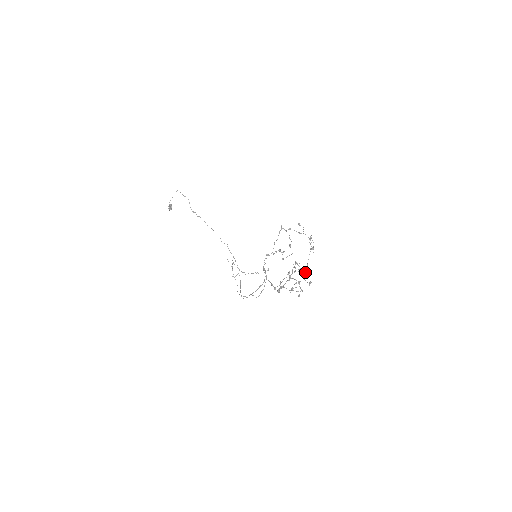
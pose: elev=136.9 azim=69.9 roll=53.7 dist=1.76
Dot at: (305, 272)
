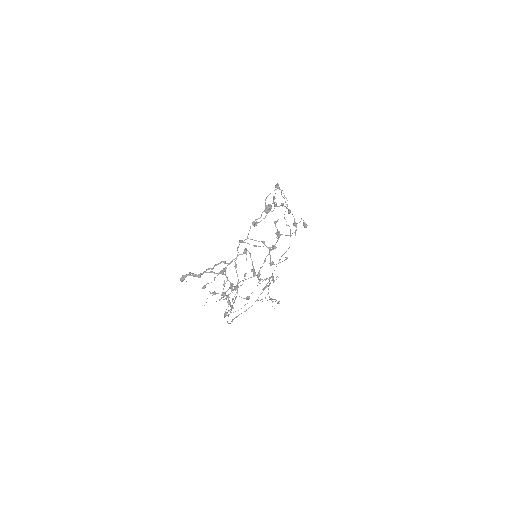
Dot at: (254, 275)
